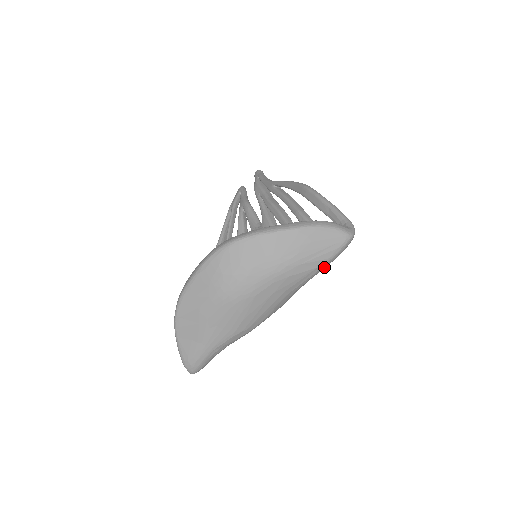
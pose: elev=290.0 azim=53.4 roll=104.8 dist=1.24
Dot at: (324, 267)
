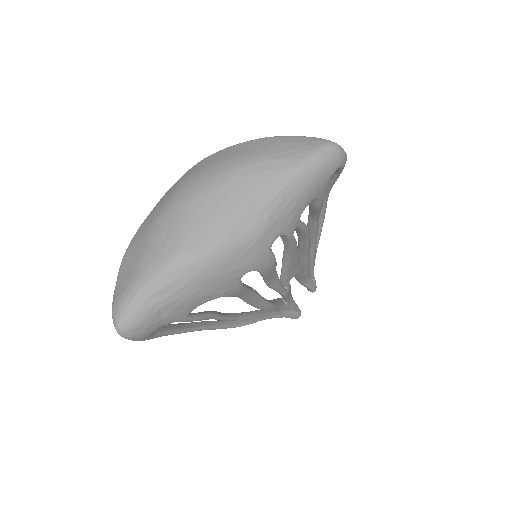
Dot at: (301, 173)
